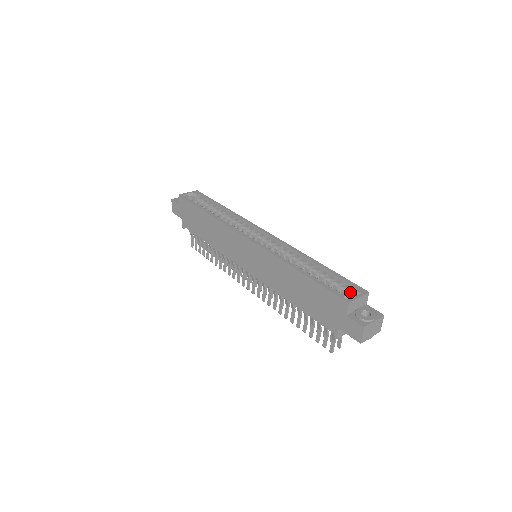
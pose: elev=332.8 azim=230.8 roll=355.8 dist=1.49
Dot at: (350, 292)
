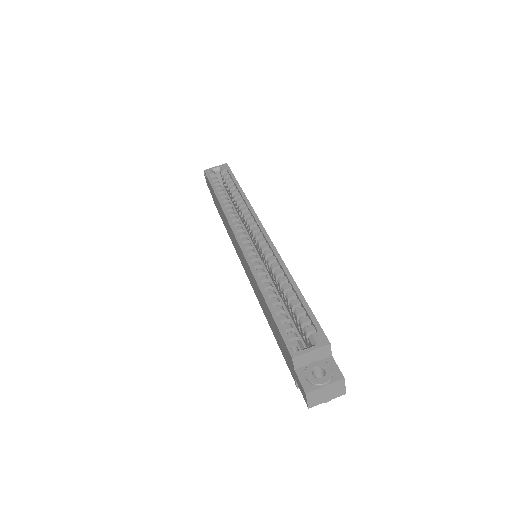
Dot at: (308, 338)
